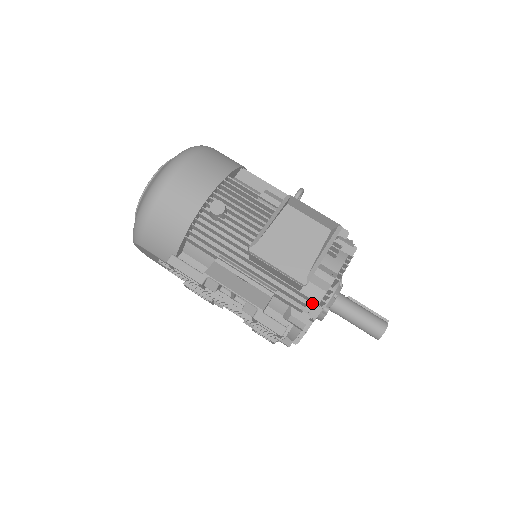
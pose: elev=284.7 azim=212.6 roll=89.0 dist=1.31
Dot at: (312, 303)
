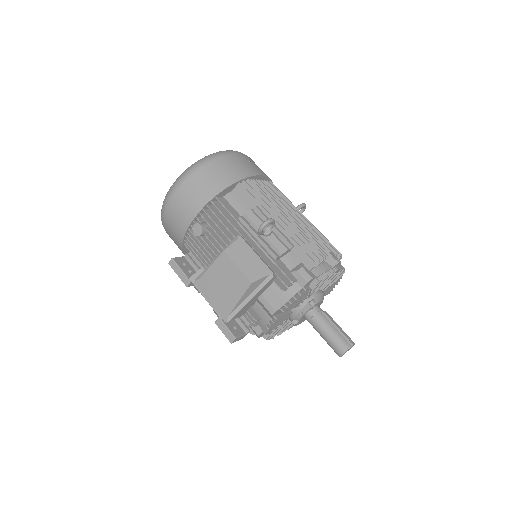
Dot at: (262, 322)
